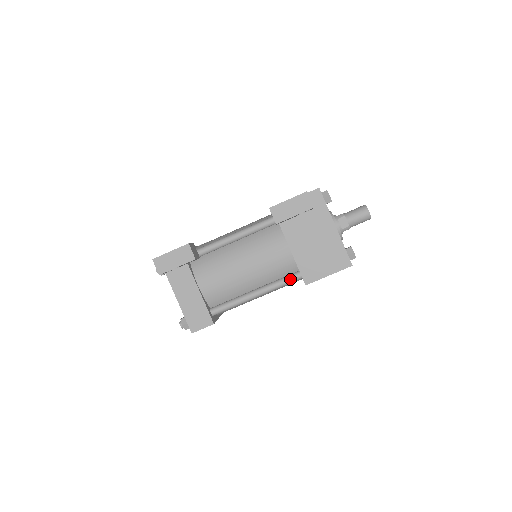
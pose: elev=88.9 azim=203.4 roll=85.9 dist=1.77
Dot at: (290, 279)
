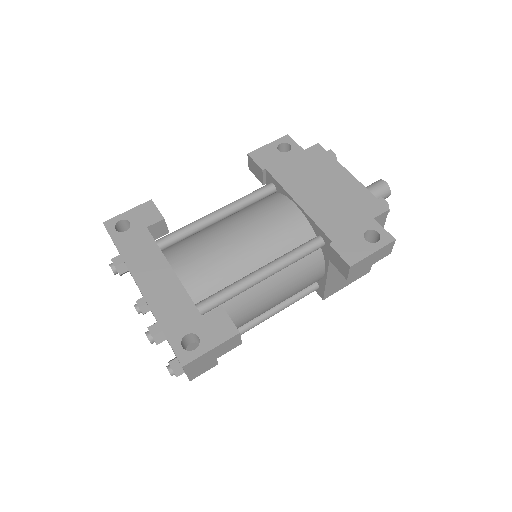
Dot at: occluded
